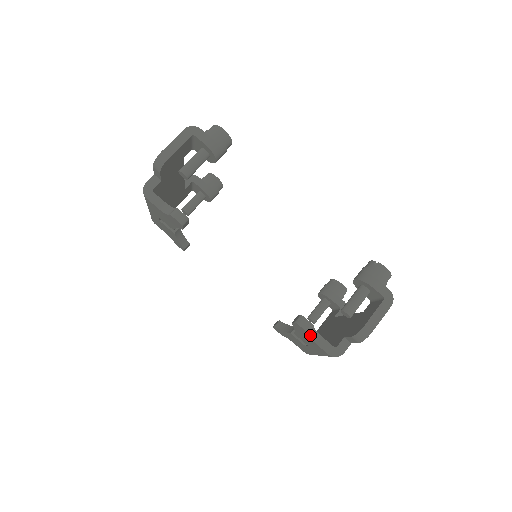
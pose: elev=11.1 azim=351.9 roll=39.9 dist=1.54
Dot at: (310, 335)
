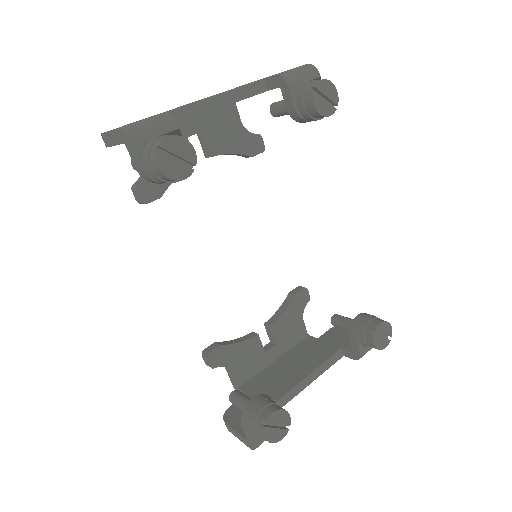
Dot at: occluded
